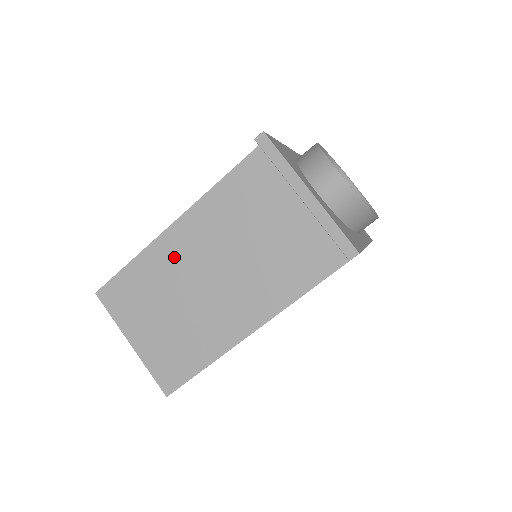
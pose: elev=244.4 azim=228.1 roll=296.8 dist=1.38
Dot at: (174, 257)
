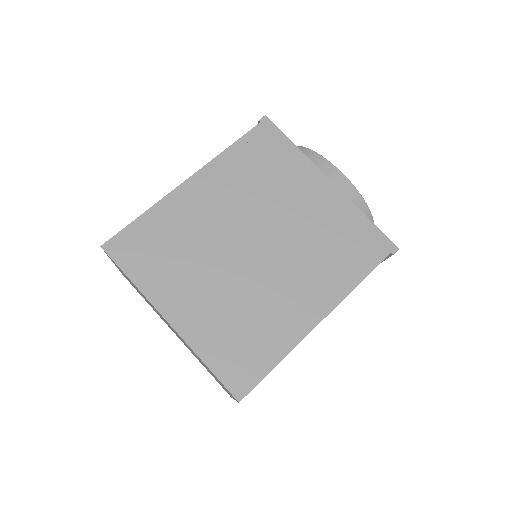
Dot at: occluded
